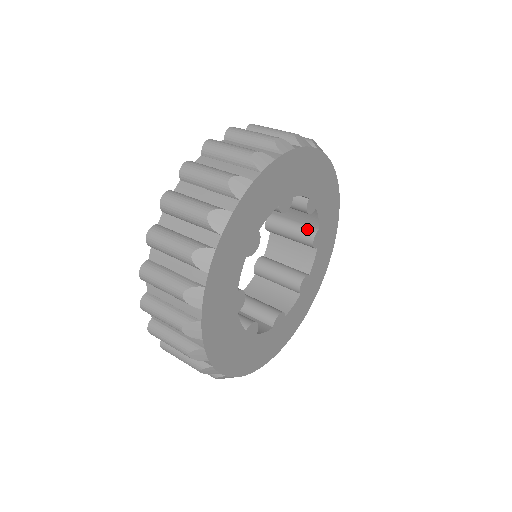
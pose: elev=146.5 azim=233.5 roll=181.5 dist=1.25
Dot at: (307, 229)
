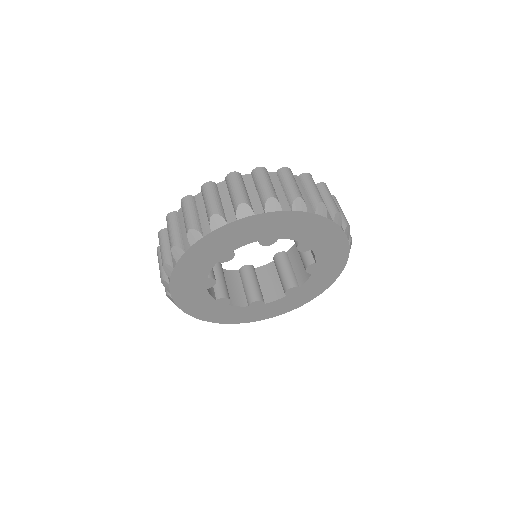
Dot at: occluded
